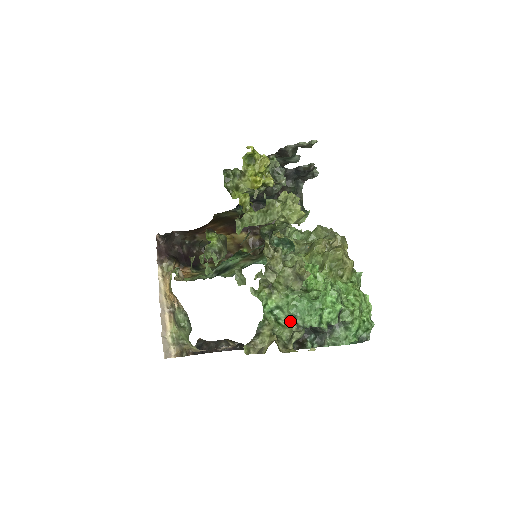
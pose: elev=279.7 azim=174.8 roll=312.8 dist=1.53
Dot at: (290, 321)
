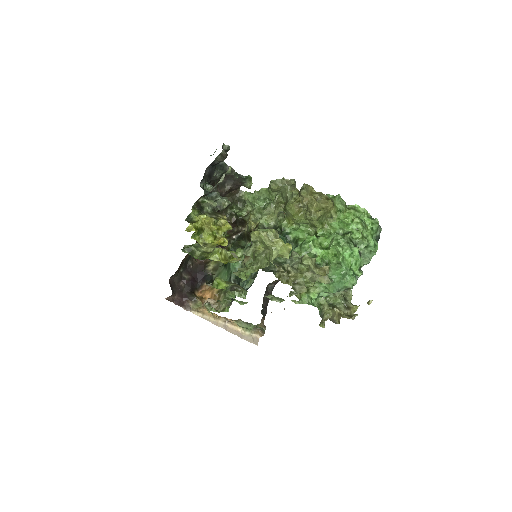
Dot at: (336, 292)
